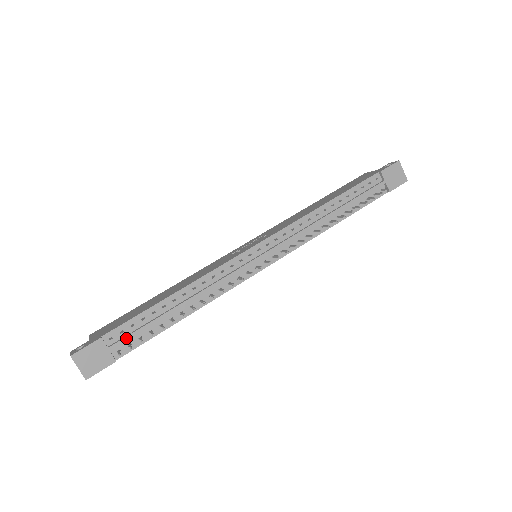
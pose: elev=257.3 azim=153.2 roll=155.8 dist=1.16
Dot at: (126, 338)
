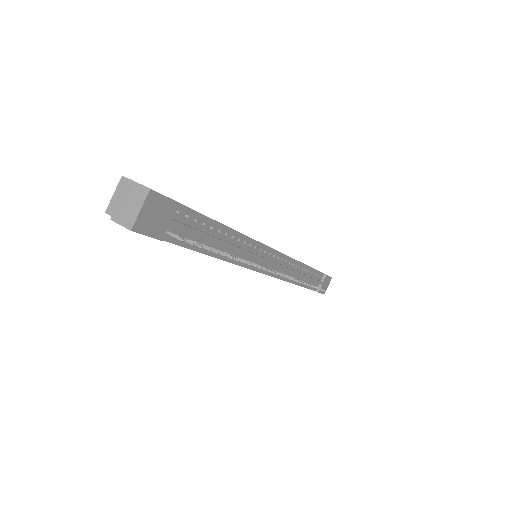
Dot at: (187, 227)
